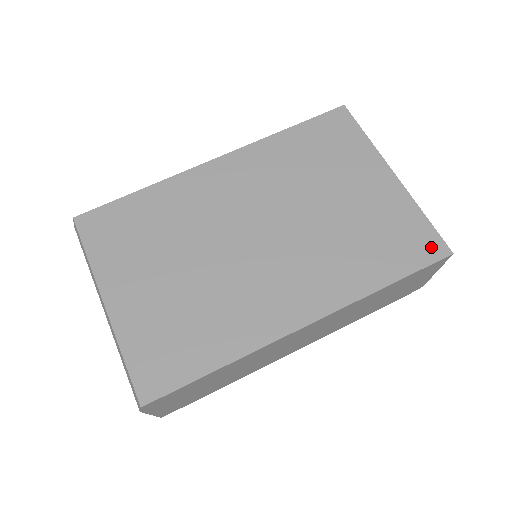
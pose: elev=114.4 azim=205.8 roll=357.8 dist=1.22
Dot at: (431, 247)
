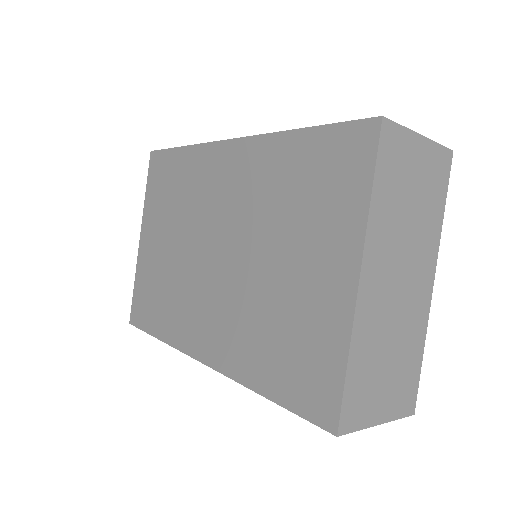
Dot at: (322, 405)
